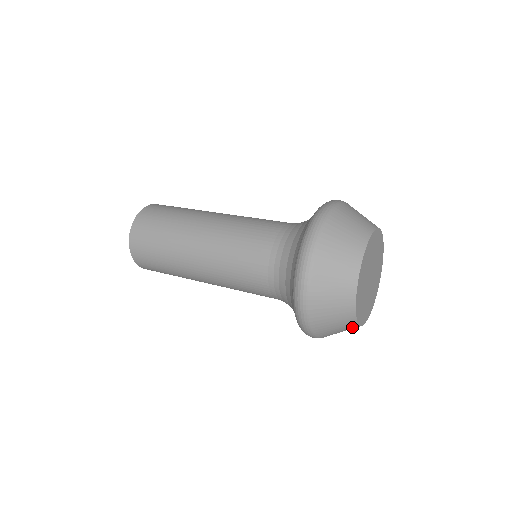
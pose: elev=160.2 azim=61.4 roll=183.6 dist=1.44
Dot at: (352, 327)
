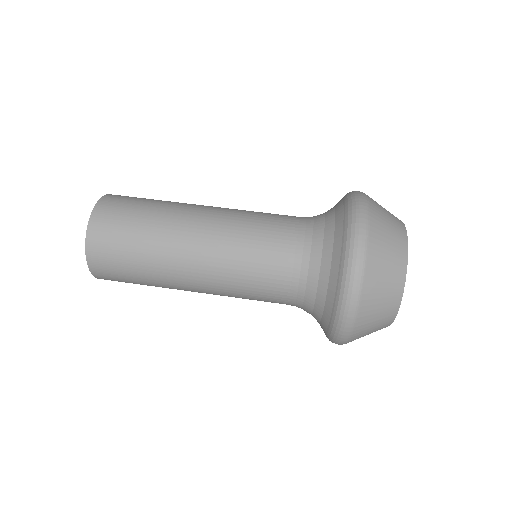
Dot at: occluded
